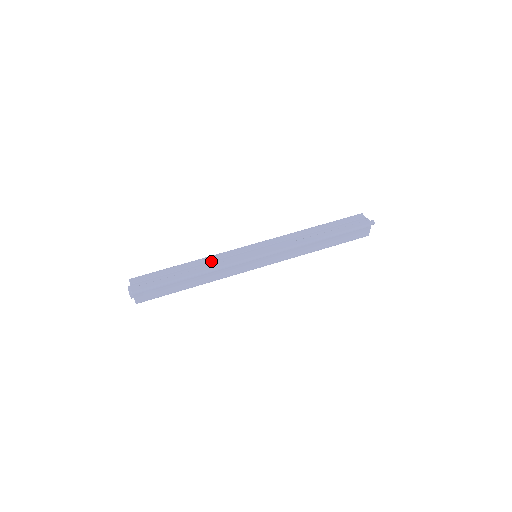
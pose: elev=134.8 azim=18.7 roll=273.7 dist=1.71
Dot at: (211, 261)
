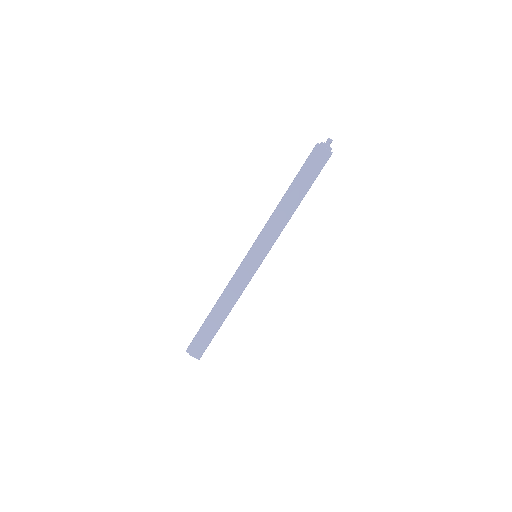
Dot at: occluded
